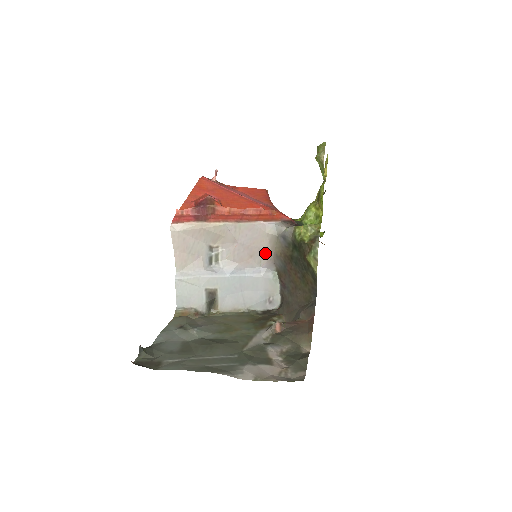
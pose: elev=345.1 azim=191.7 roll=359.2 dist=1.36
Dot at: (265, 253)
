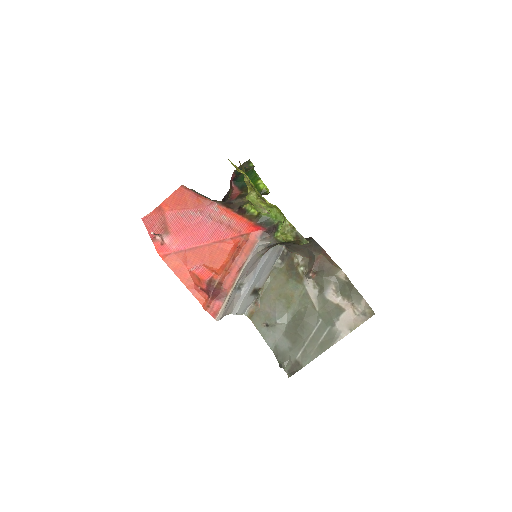
Dot at: (263, 253)
